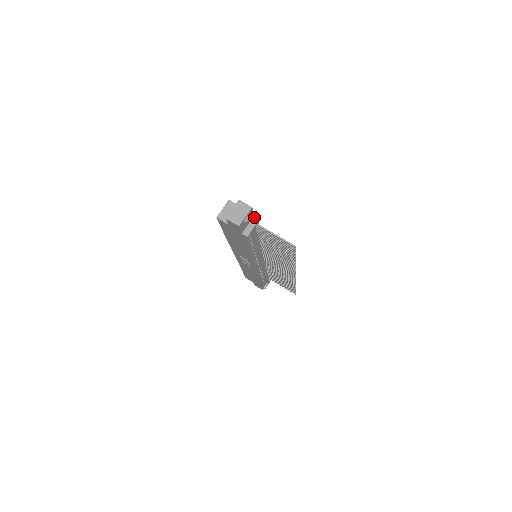
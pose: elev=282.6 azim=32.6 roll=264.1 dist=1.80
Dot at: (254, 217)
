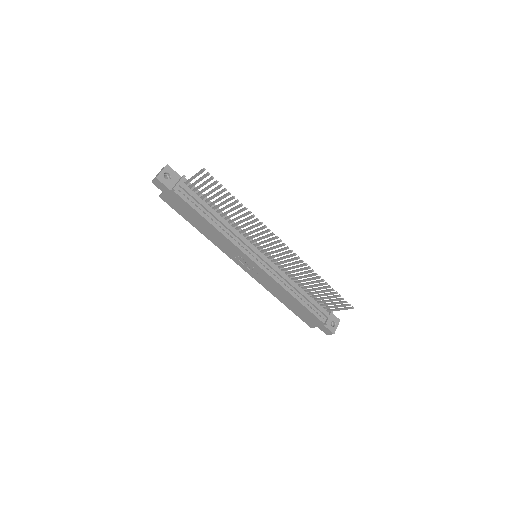
Dot at: occluded
